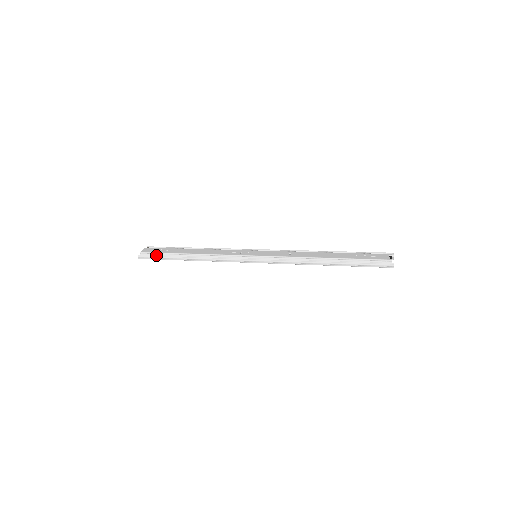
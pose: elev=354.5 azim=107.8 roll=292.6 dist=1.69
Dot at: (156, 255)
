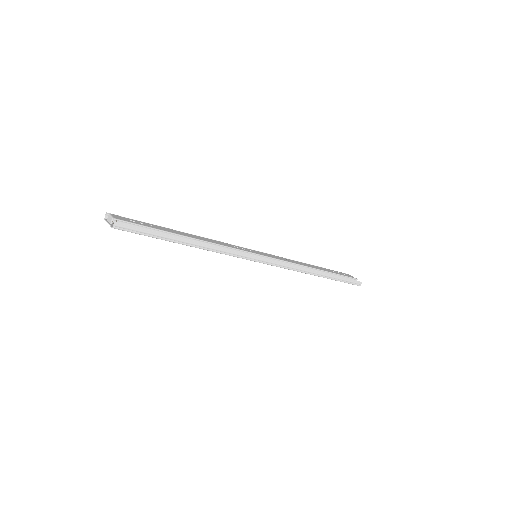
Dot at: (146, 228)
